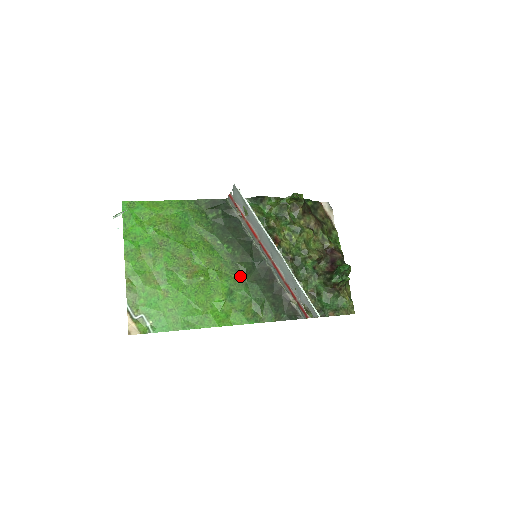
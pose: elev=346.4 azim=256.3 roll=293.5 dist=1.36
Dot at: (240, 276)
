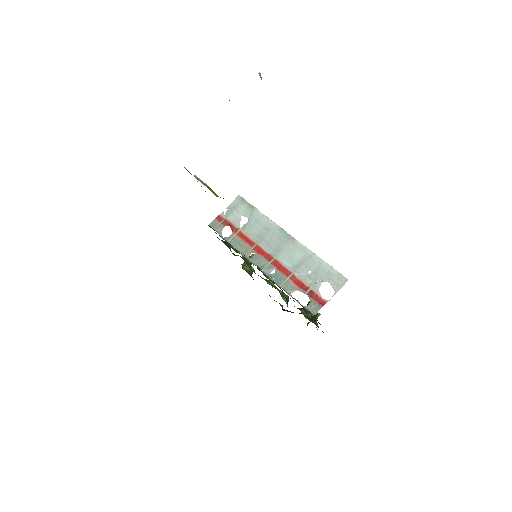
Dot at: occluded
